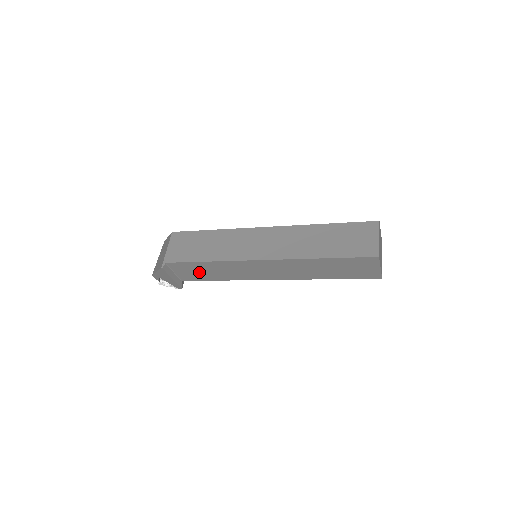
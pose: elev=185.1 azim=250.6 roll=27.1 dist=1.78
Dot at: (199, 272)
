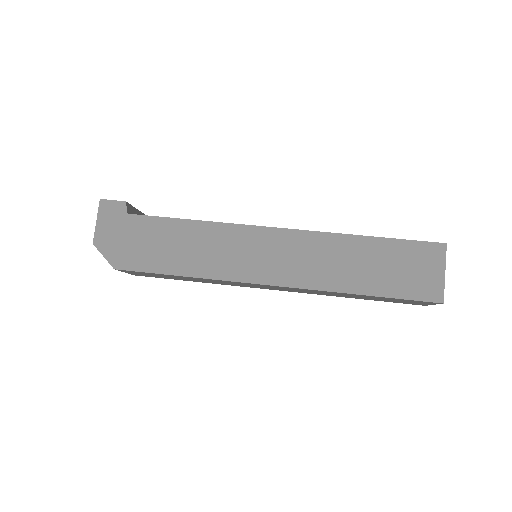
Dot at: occluded
